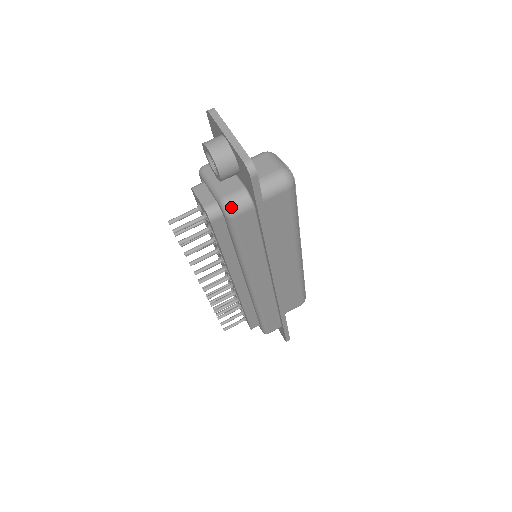
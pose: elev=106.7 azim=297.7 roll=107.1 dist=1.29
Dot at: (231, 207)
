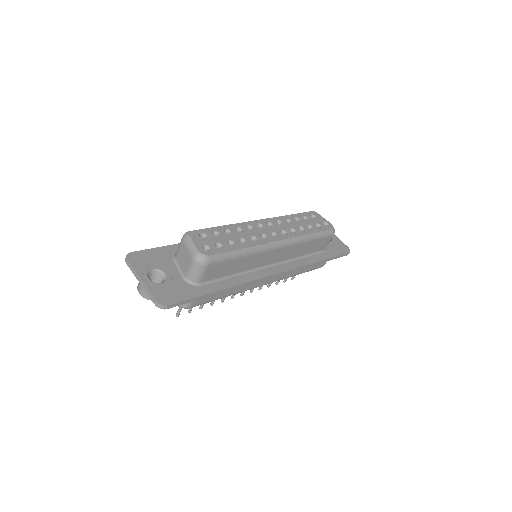
Dot at: (183, 306)
